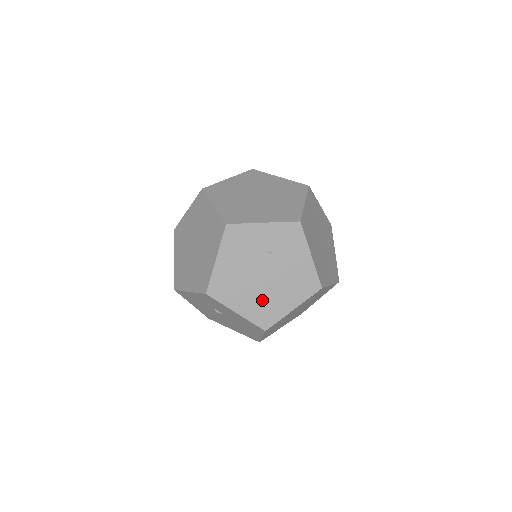
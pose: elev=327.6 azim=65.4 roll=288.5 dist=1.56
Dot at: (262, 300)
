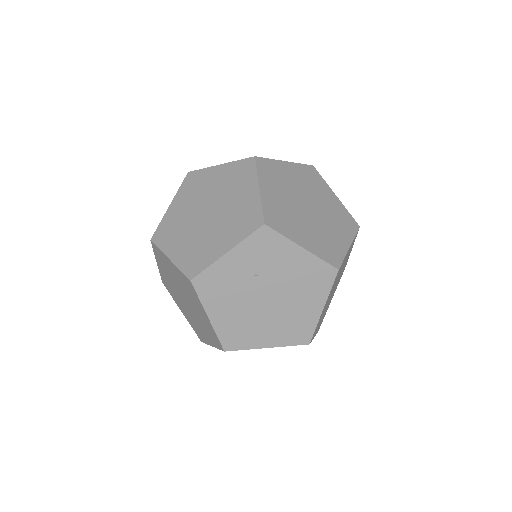
Dot at: (284, 321)
